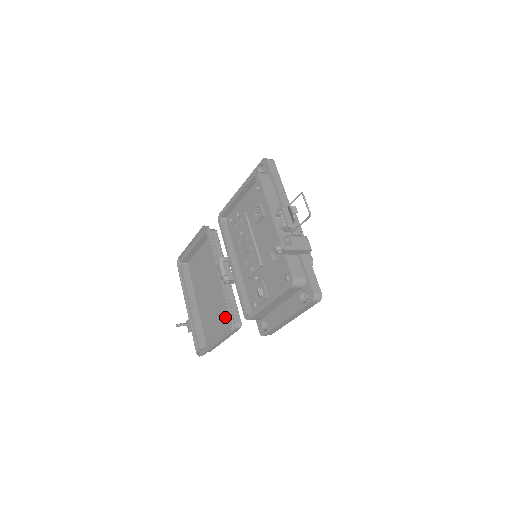
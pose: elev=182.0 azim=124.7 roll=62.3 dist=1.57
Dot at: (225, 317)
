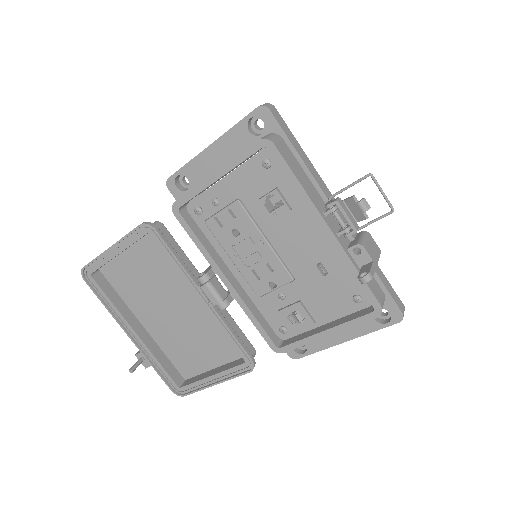
Dot at: (219, 344)
